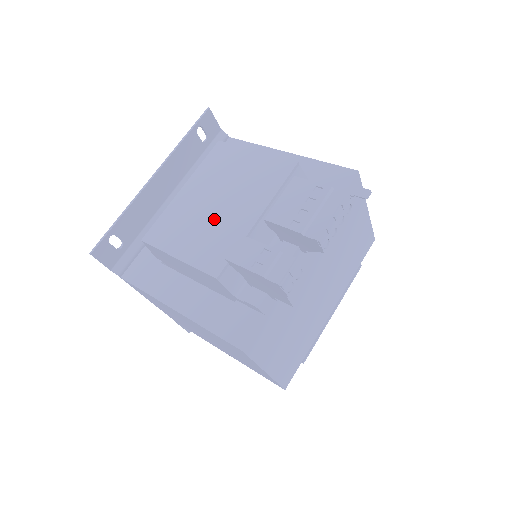
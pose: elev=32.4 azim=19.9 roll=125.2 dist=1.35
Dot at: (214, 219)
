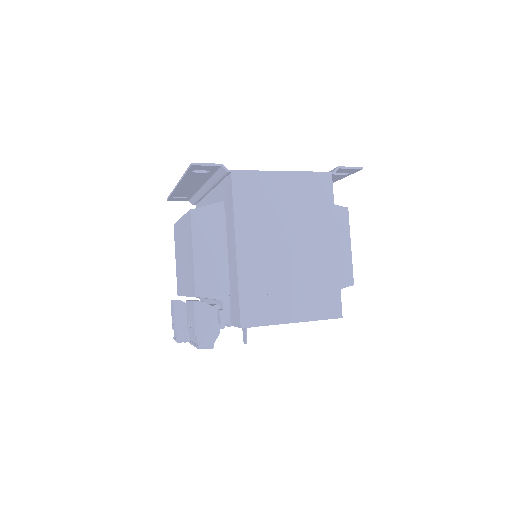
Dot at: (181, 265)
